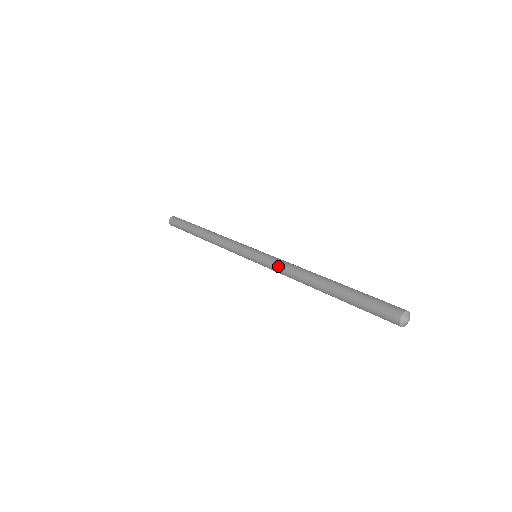
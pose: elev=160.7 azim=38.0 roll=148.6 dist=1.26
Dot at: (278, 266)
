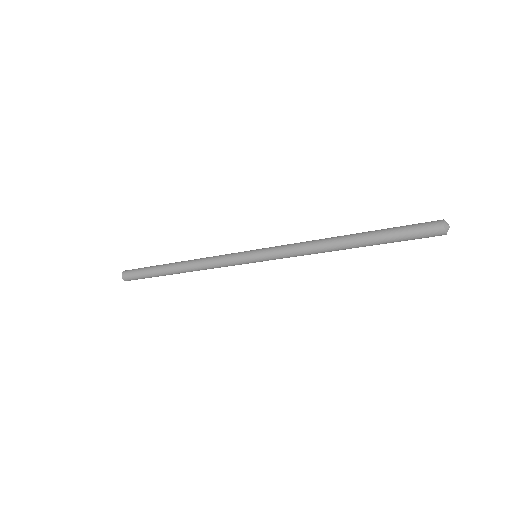
Dot at: (292, 244)
